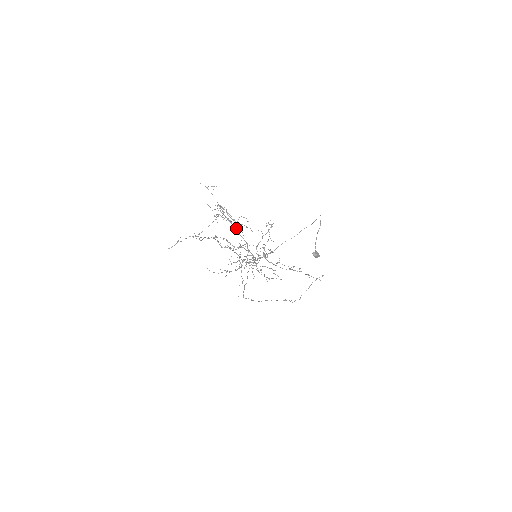
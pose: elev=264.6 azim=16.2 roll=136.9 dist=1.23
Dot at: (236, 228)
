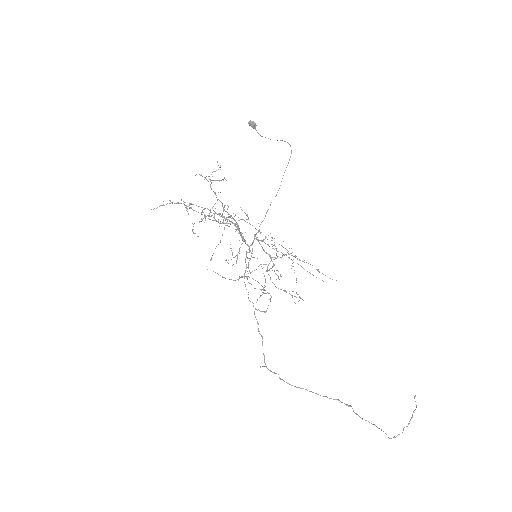
Dot at: occluded
